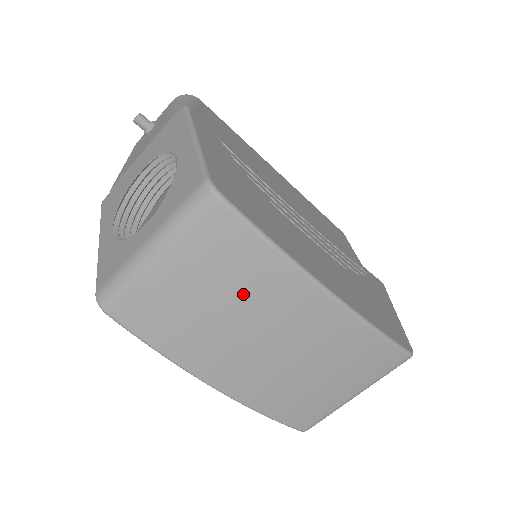
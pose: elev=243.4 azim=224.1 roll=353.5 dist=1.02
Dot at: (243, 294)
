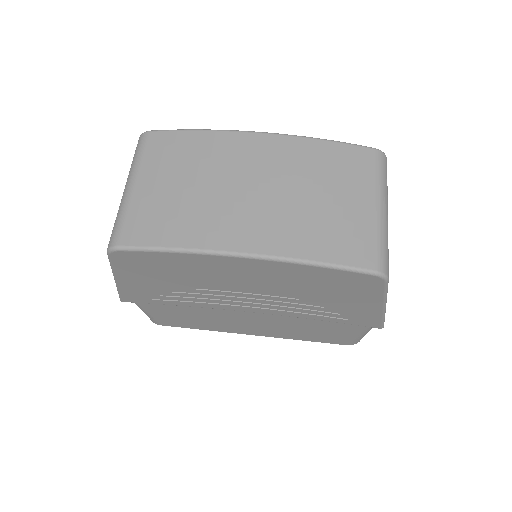
Dot at: (202, 166)
